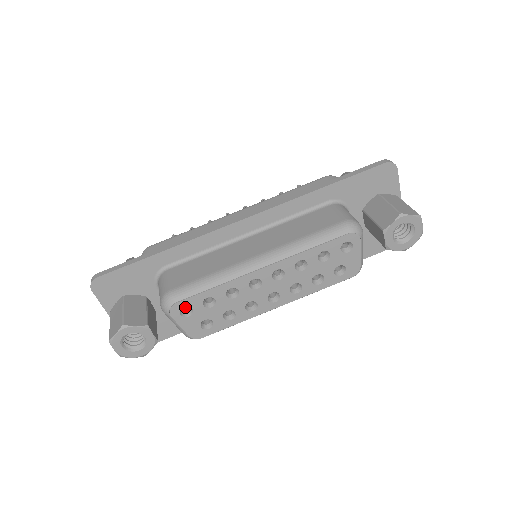
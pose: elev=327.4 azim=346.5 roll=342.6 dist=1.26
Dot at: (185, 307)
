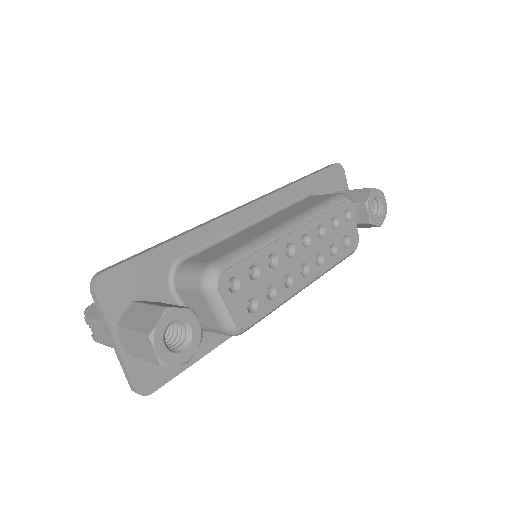
Dot at: occluded
